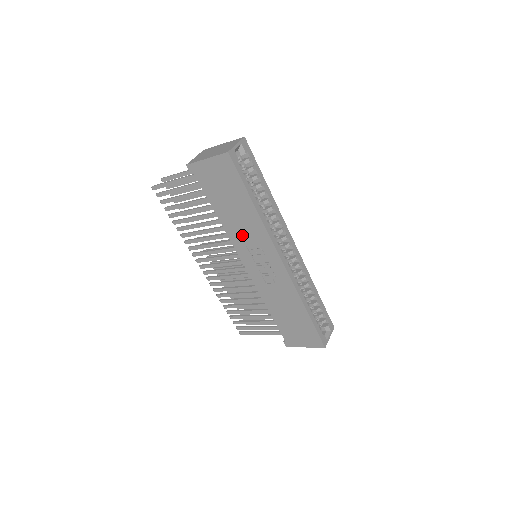
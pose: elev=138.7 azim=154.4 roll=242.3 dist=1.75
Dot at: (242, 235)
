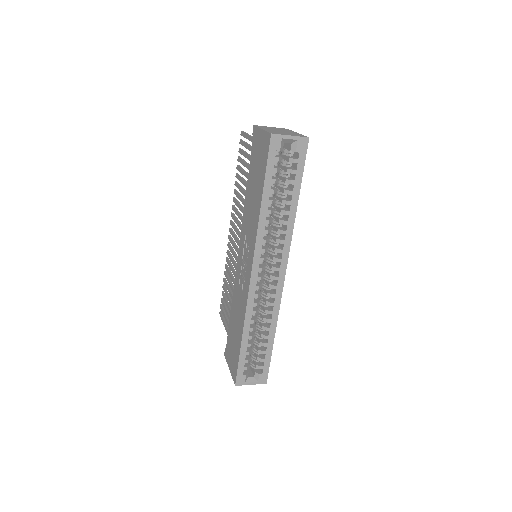
Dot at: (248, 223)
